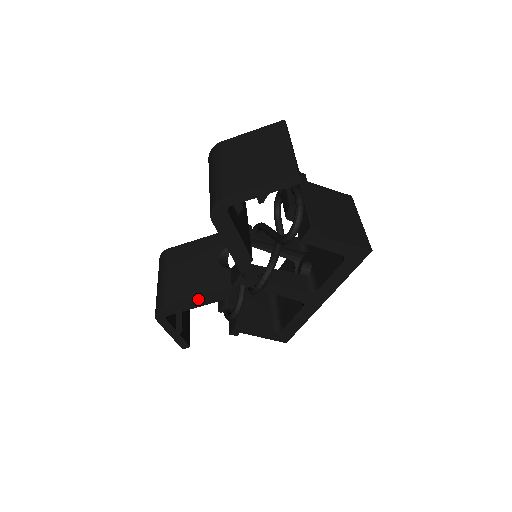
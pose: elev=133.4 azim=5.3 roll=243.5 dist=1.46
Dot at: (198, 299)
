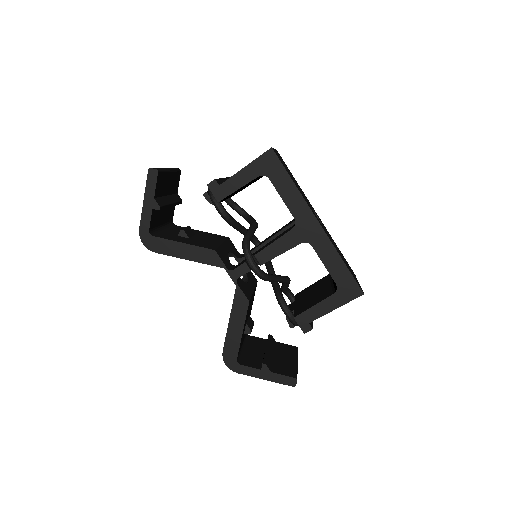
Dot at: (233, 322)
